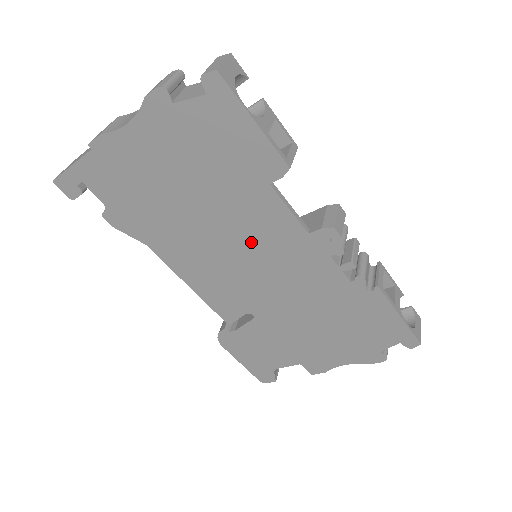
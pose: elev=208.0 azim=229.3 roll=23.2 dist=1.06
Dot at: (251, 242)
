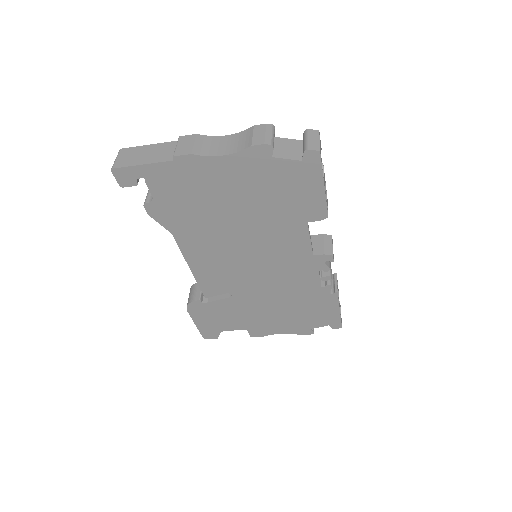
Dot at: (267, 251)
